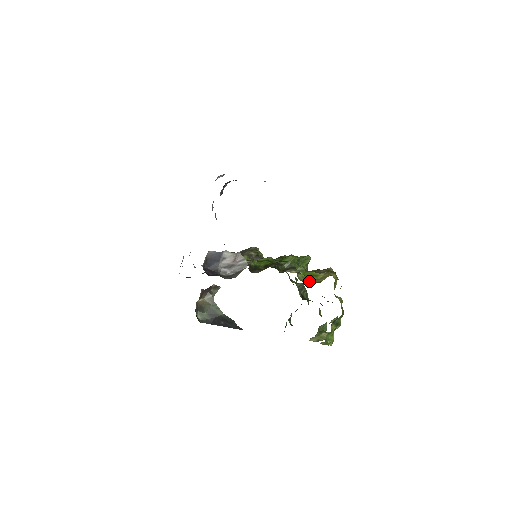
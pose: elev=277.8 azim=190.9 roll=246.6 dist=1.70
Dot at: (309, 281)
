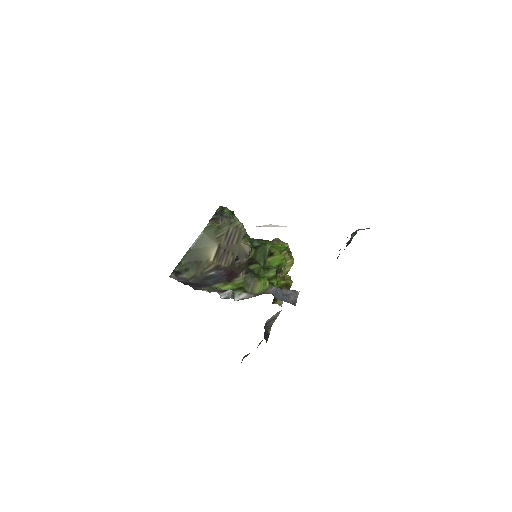
Dot at: occluded
